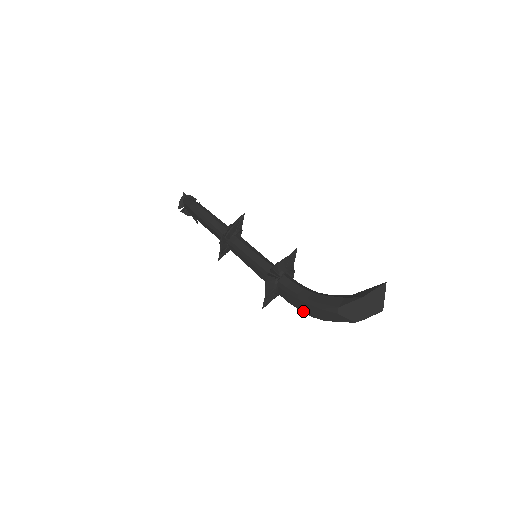
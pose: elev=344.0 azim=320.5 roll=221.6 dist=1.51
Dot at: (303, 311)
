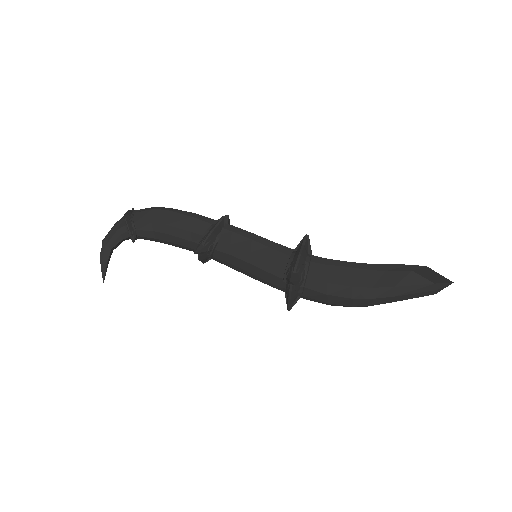
Dot at: (354, 285)
